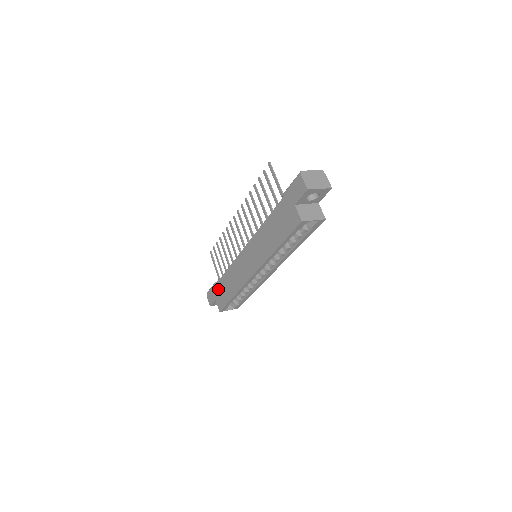
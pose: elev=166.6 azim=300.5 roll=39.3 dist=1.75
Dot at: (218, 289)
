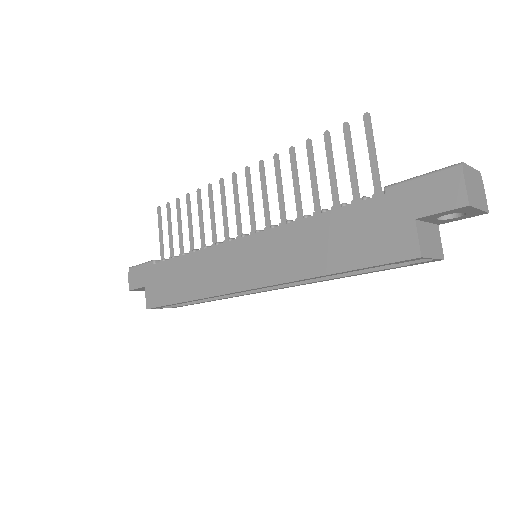
Dot at: (157, 274)
